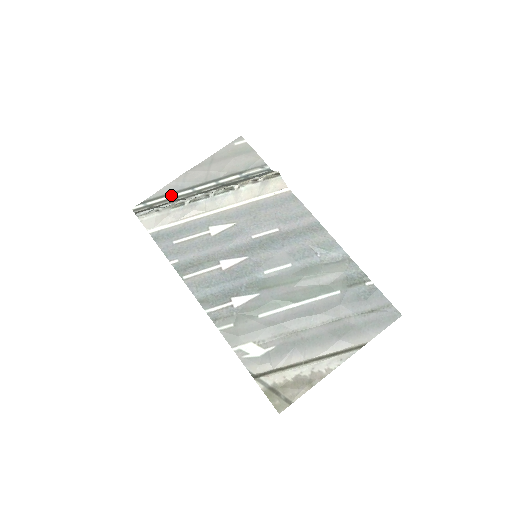
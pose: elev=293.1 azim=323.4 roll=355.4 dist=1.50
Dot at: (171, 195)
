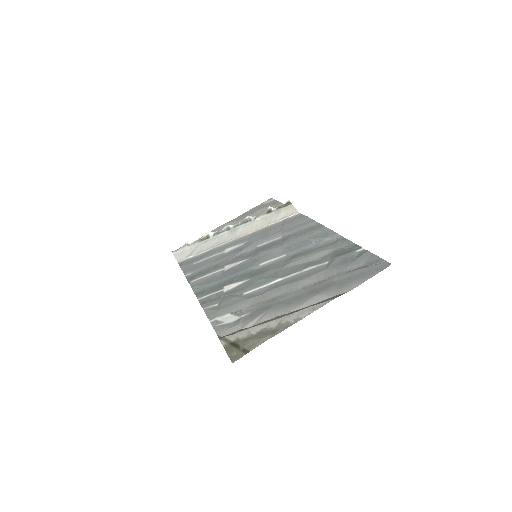
Dot at: occluded
